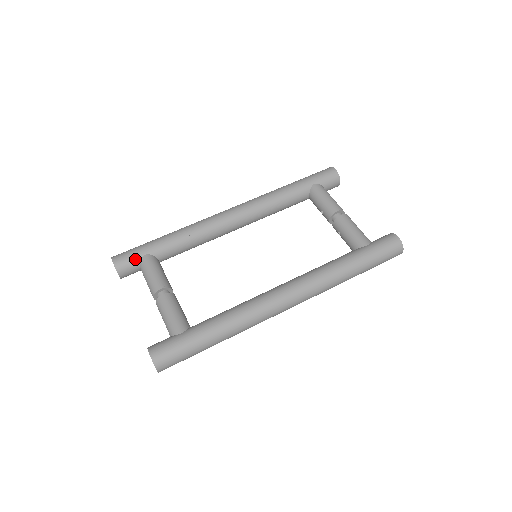
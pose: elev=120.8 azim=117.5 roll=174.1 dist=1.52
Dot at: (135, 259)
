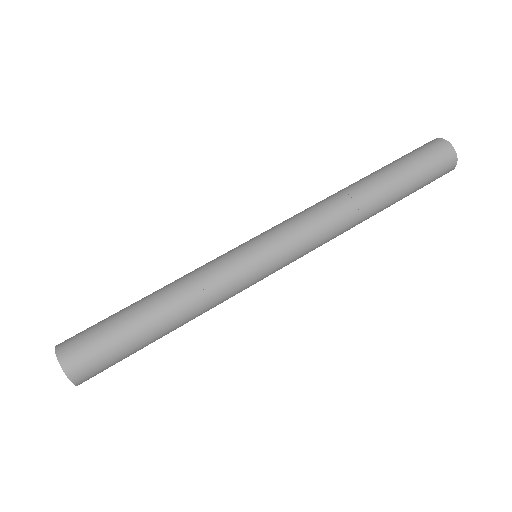
Dot at: occluded
